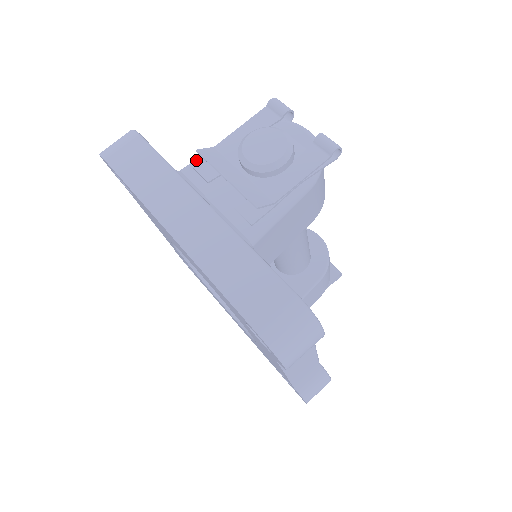
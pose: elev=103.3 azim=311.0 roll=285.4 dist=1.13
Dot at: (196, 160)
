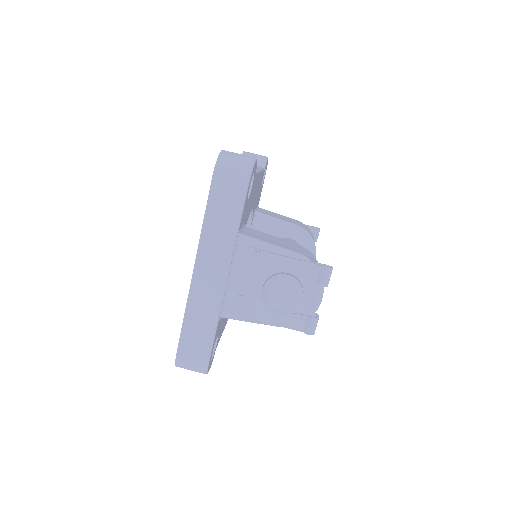
Dot at: (255, 242)
